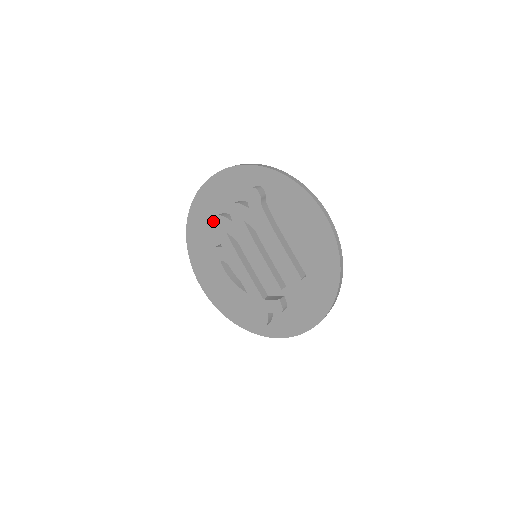
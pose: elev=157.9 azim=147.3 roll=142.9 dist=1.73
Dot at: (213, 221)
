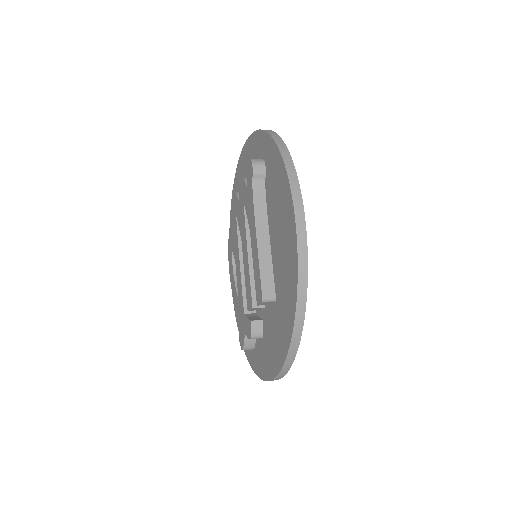
Dot at: (232, 199)
